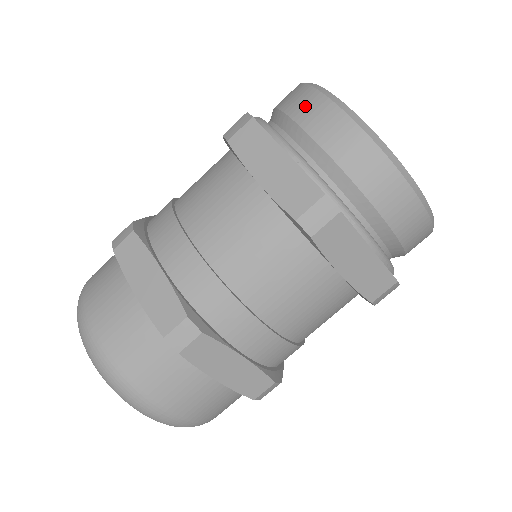
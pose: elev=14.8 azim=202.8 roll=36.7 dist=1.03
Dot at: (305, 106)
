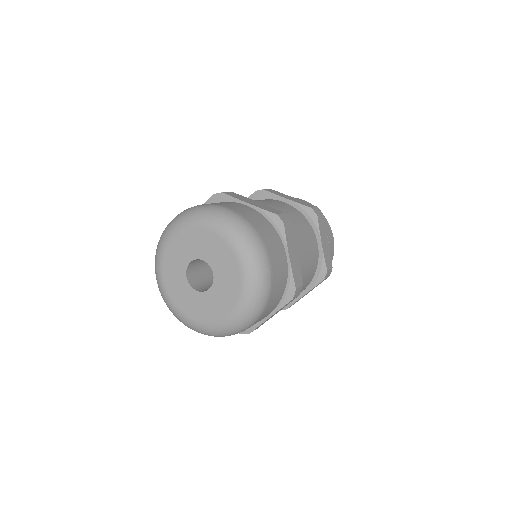
Dot at: occluded
